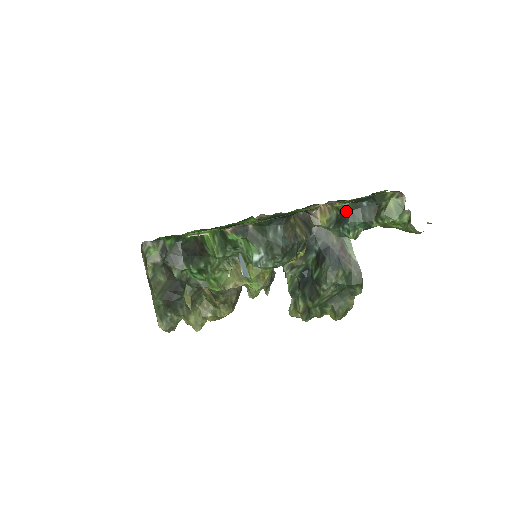
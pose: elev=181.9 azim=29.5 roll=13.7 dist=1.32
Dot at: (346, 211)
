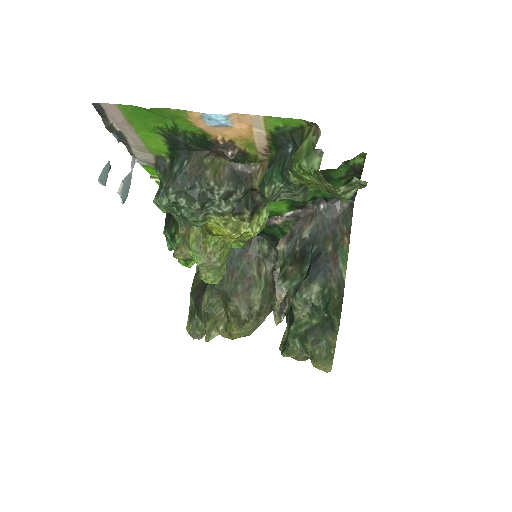
Dot at: (272, 161)
